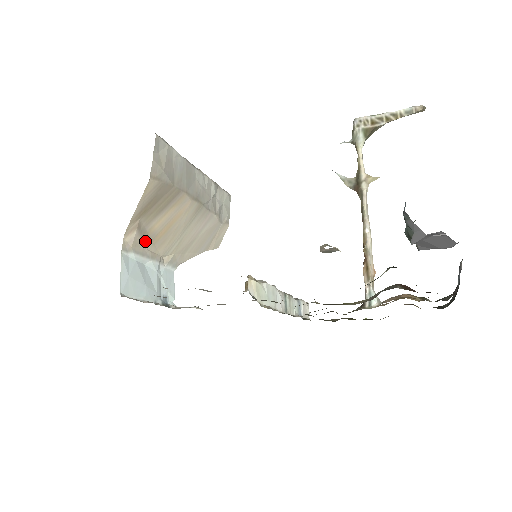
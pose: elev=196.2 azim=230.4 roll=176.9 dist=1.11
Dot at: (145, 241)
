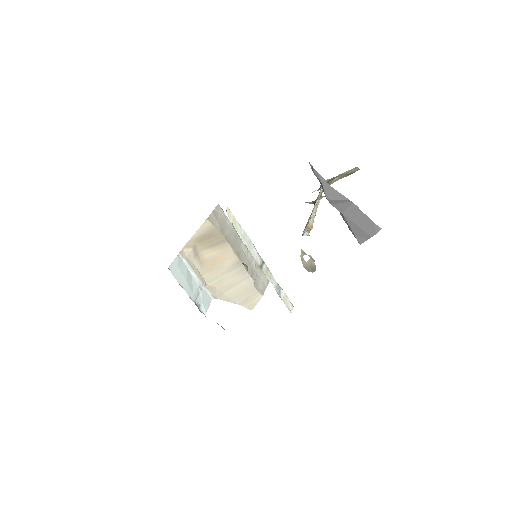
Dot at: (196, 261)
